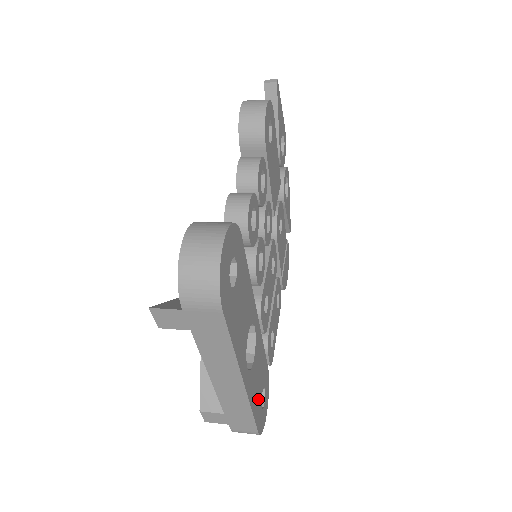
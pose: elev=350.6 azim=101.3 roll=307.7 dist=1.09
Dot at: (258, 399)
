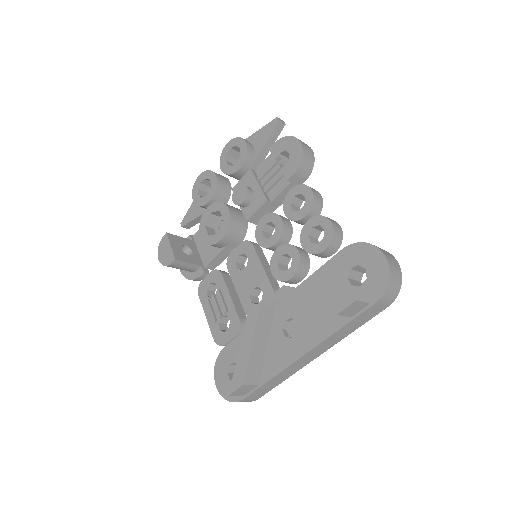
Dot at: occluded
